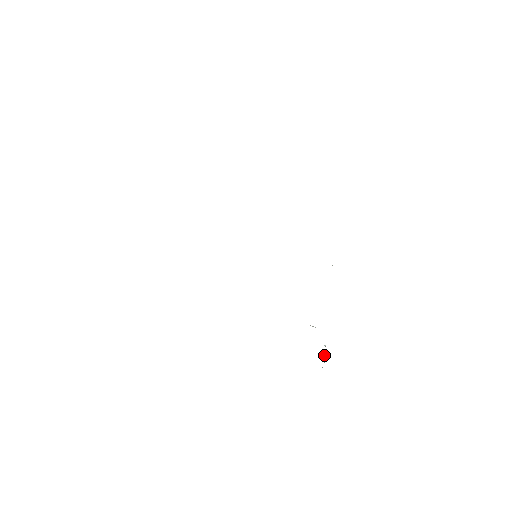
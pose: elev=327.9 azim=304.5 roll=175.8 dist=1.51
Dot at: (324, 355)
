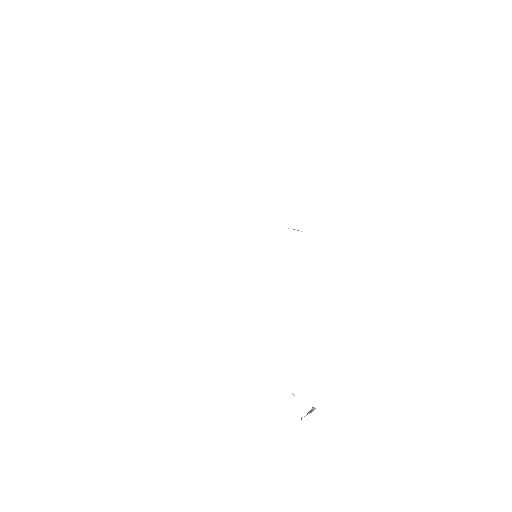
Dot at: (307, 414)
